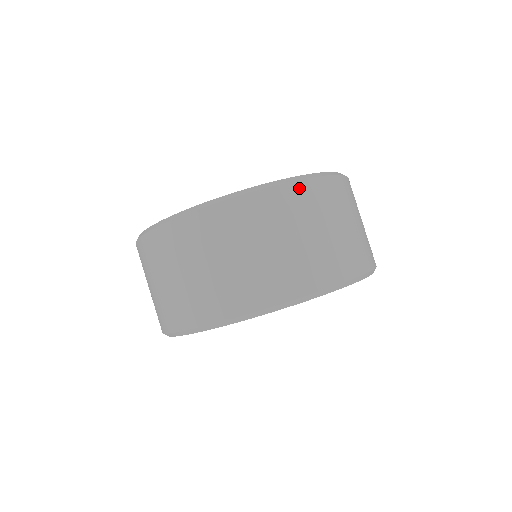
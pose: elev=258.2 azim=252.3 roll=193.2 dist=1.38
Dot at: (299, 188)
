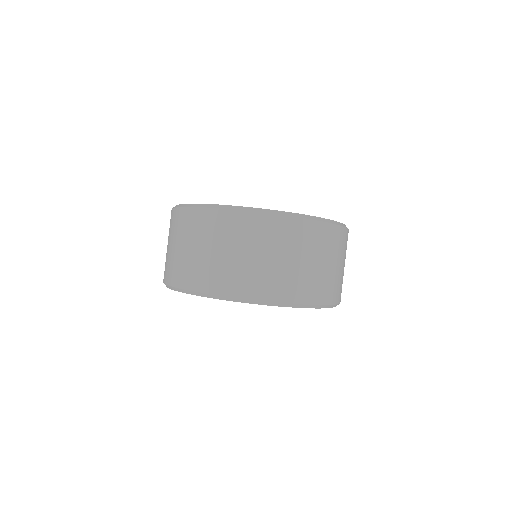
Dot at: (314, 226)
